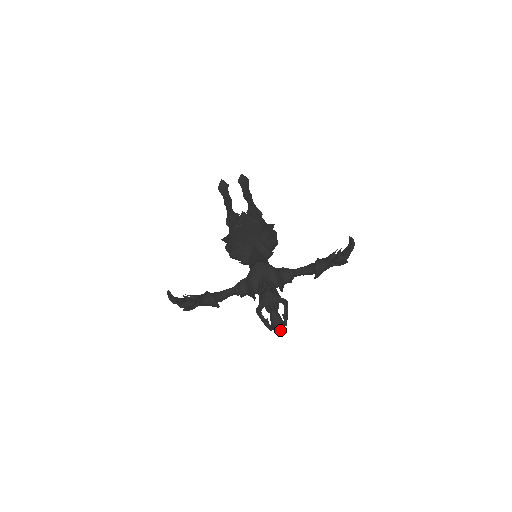
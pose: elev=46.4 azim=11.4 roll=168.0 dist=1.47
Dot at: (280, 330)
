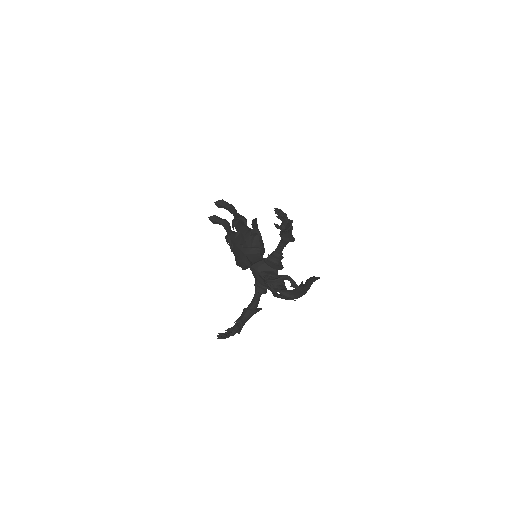
Dot at: (297, 297)
